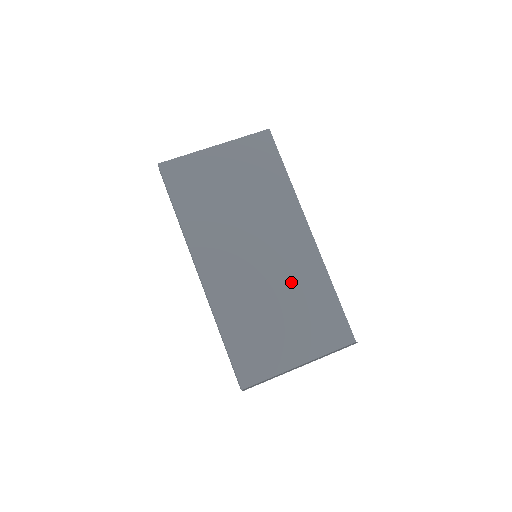
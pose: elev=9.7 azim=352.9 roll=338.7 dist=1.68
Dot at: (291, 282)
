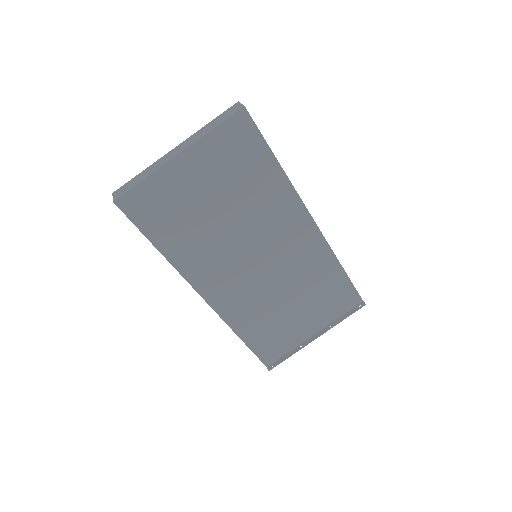
Dot at: (298, 274)
